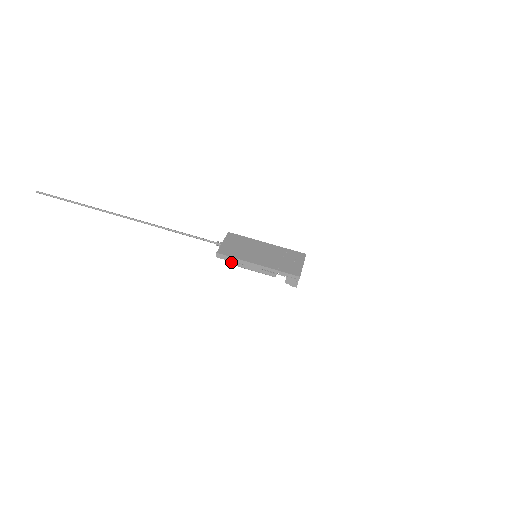
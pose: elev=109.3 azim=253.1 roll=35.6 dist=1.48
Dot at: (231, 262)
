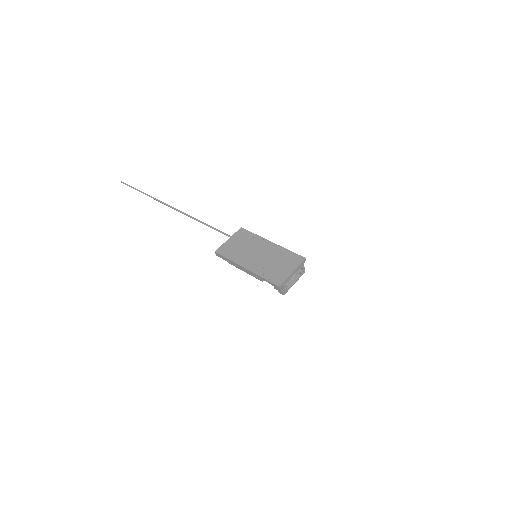
Dot at: (228, 261)
